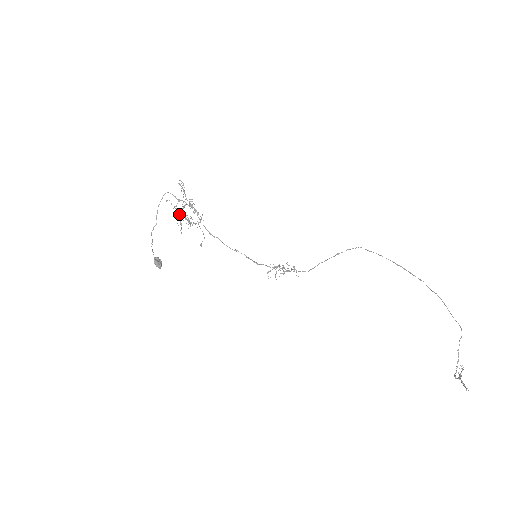
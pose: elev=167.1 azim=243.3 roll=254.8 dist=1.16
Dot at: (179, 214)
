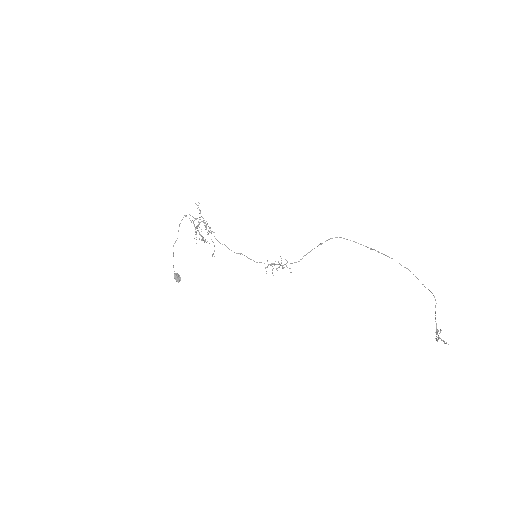
Dot at: (195, 227)
